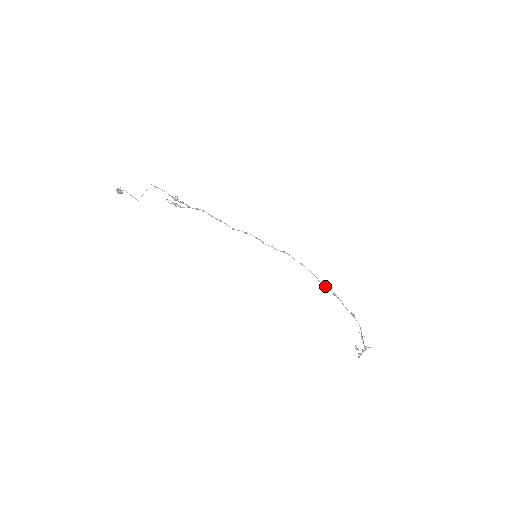
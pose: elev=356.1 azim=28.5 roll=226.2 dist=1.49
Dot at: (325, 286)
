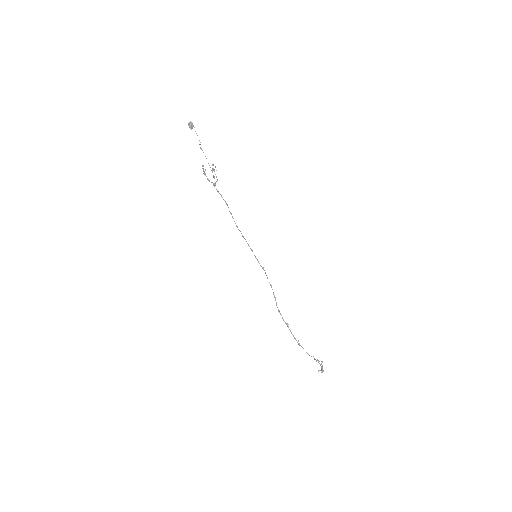
Dot at: (280, 313)
